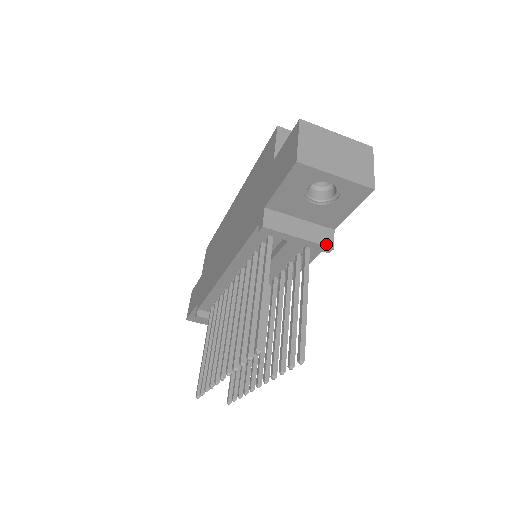
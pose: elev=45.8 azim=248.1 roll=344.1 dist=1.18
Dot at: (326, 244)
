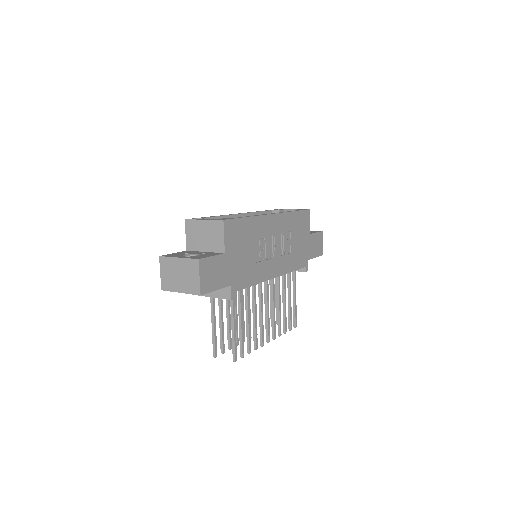
Dot at: (227, 298)
